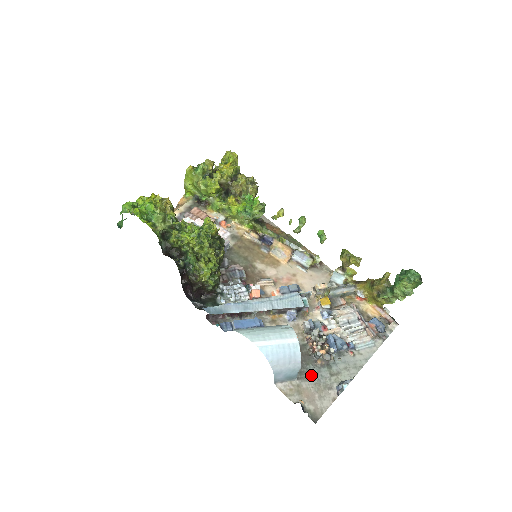
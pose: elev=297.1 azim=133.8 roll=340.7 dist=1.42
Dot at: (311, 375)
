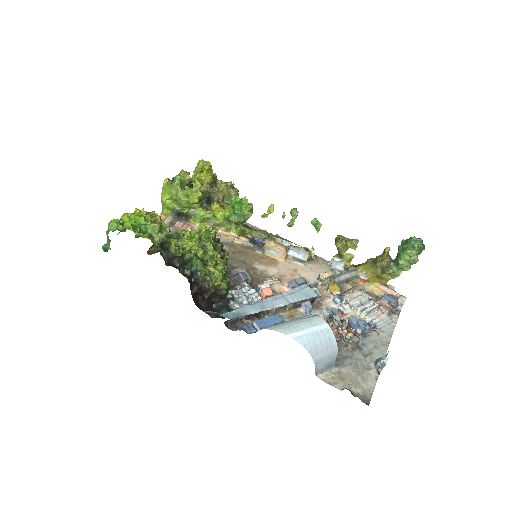
Dot at: (346, 360)
